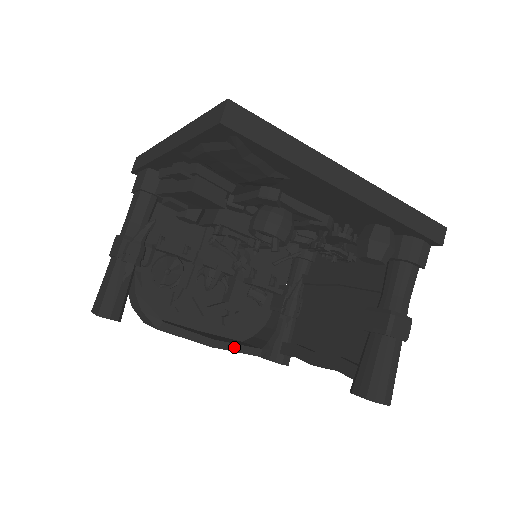
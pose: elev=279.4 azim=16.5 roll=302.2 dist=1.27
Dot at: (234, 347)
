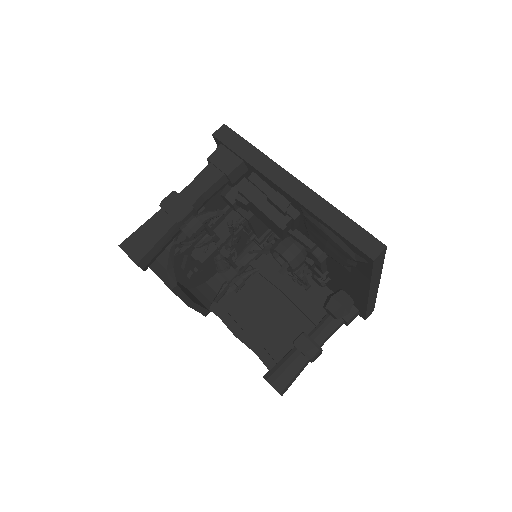
Dot at: (198, 308)
